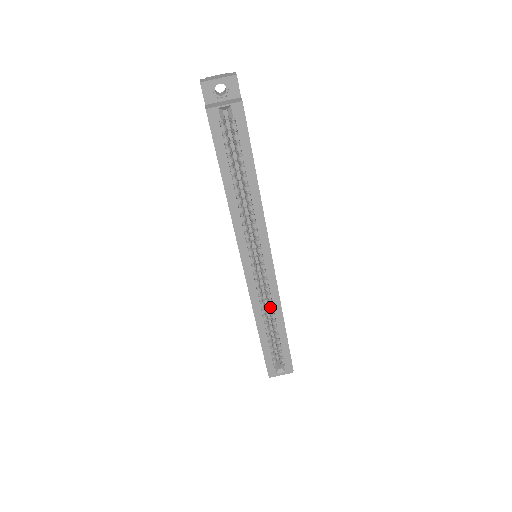
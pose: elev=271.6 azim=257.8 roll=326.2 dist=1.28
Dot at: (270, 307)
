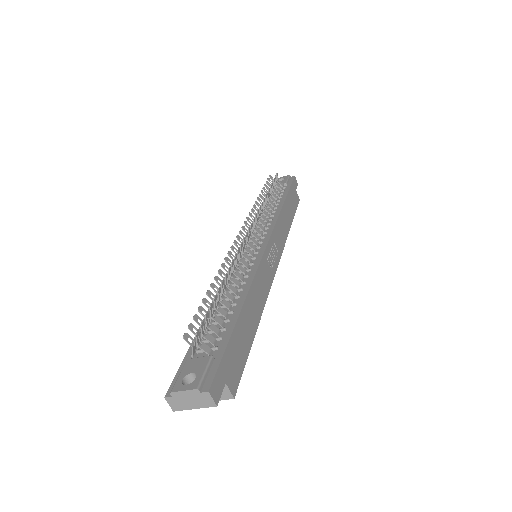
Dot at: occluded
